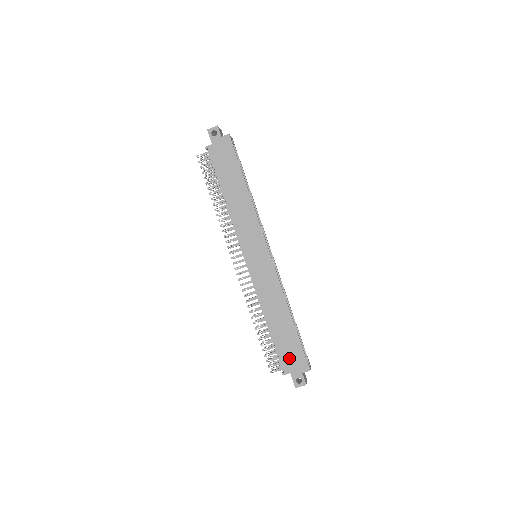
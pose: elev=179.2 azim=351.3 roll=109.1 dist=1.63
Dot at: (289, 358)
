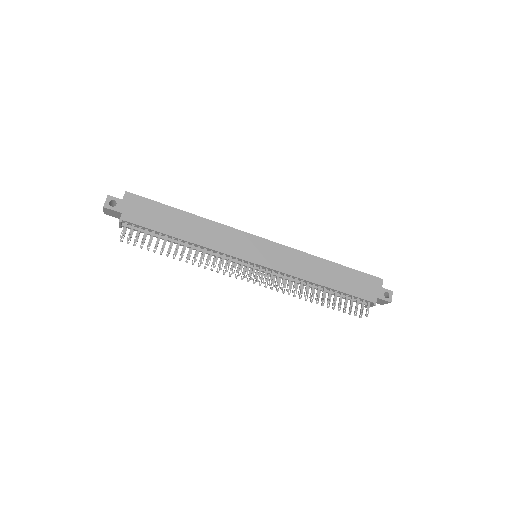
Dot at: (364, 289)
